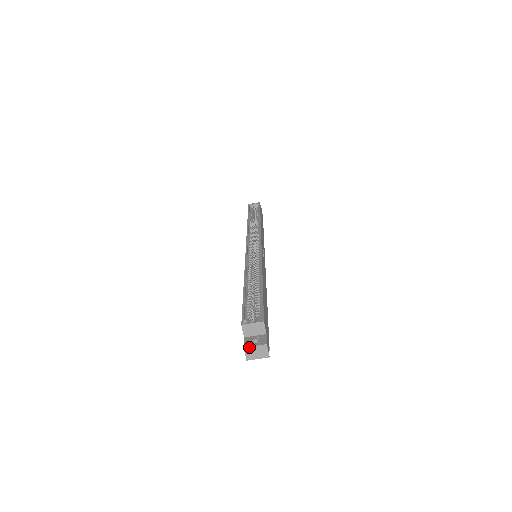
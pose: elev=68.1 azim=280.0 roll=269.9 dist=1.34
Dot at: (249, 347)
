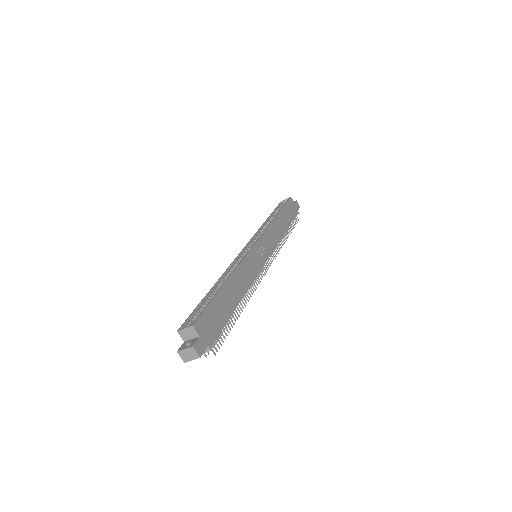
Dot at: (181, 351)
